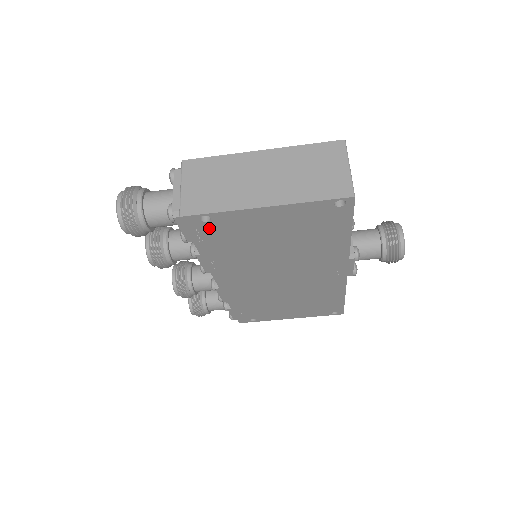
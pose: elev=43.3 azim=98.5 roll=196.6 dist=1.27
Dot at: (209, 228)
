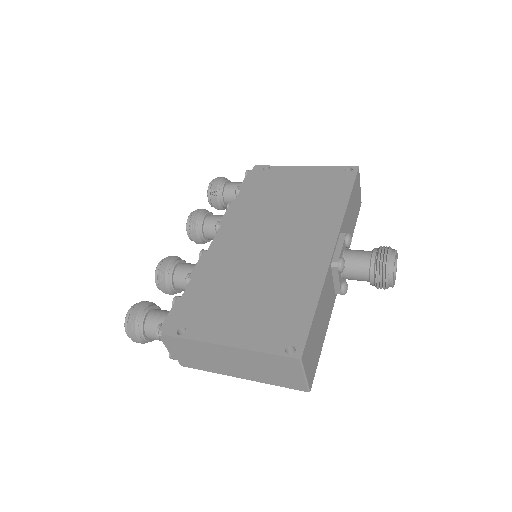
Dot at: occluded
